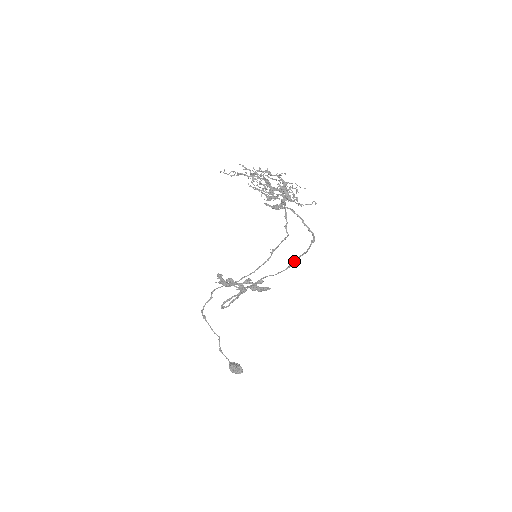
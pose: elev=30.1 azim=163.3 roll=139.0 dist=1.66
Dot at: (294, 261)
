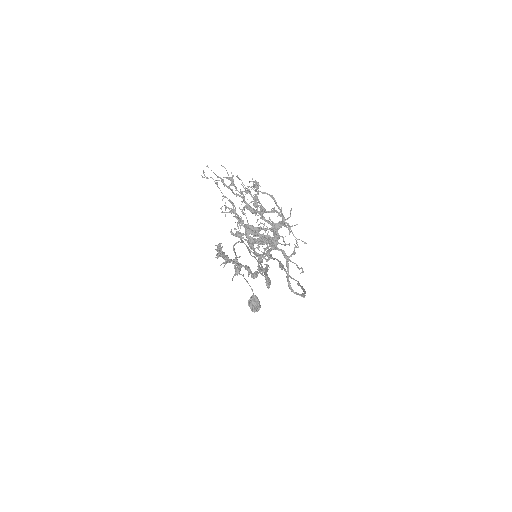
Dot at: (300, 285)
